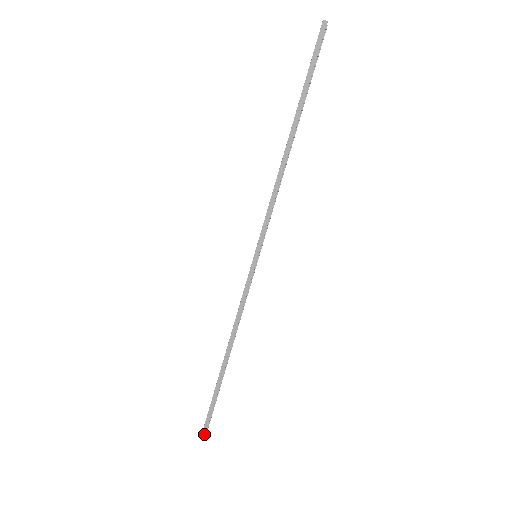
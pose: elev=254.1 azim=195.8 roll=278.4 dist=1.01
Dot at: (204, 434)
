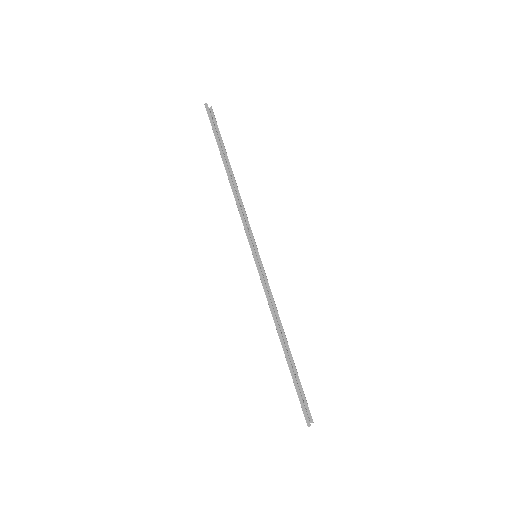
Dot at: (307, 420)
